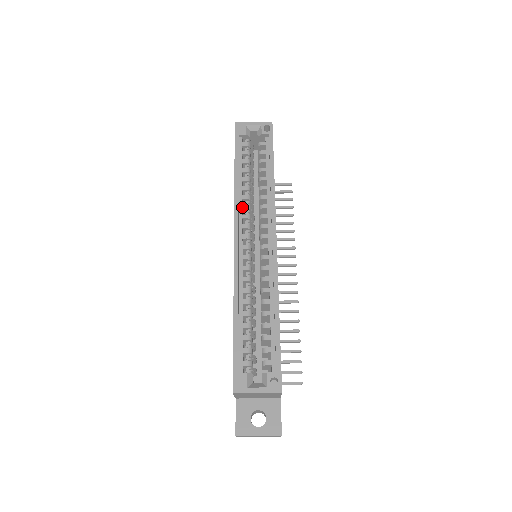
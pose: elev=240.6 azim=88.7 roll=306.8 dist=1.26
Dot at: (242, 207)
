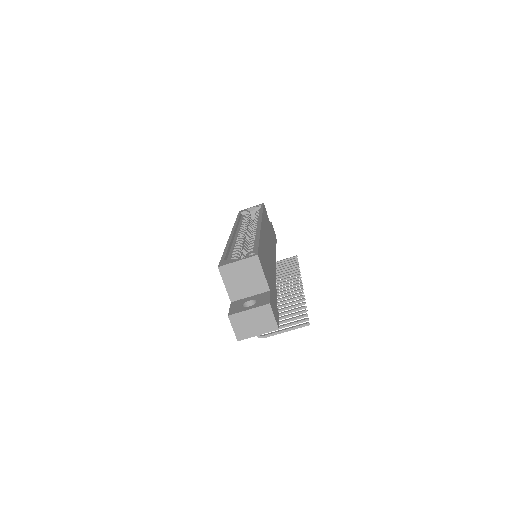
Dot at: (240, 227)
